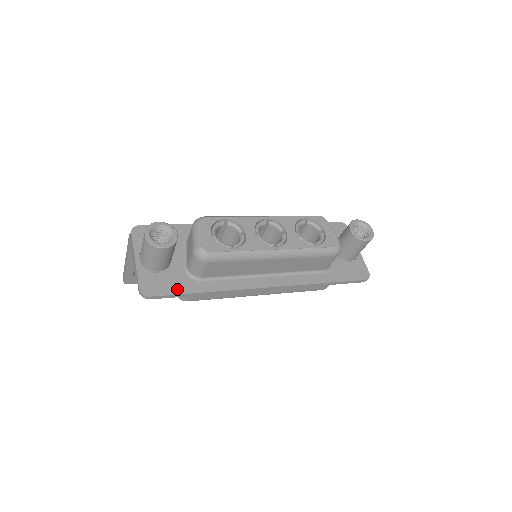
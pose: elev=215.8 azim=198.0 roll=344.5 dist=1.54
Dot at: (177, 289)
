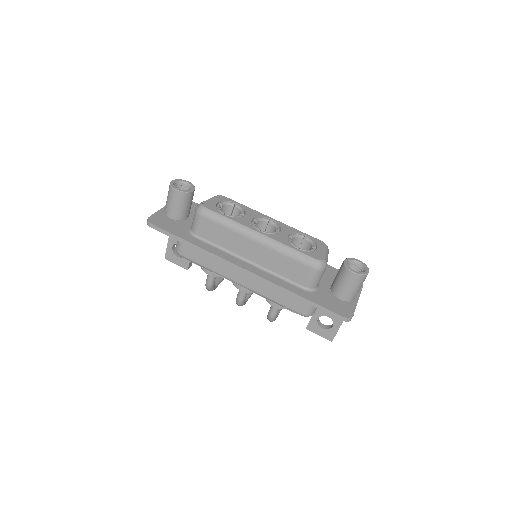
Dot at: (173, 231)
